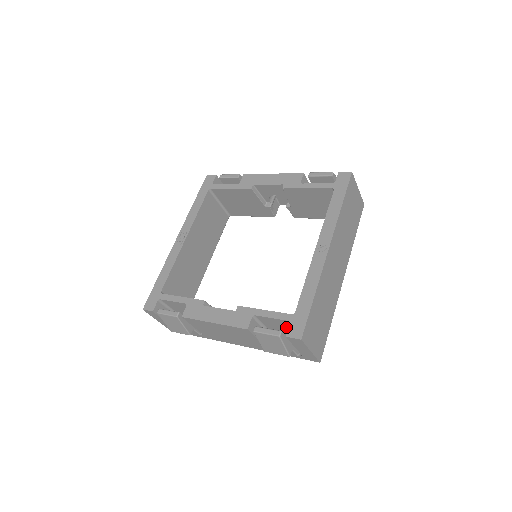
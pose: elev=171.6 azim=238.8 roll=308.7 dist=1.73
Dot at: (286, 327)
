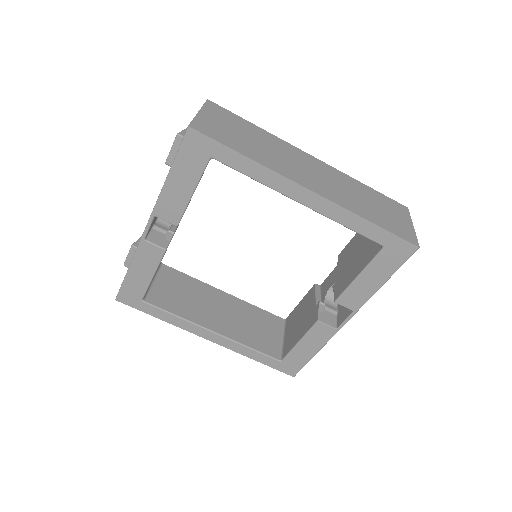
Dot at: occluded
